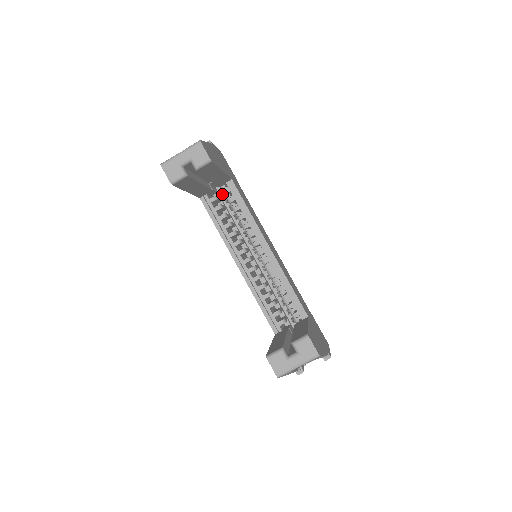
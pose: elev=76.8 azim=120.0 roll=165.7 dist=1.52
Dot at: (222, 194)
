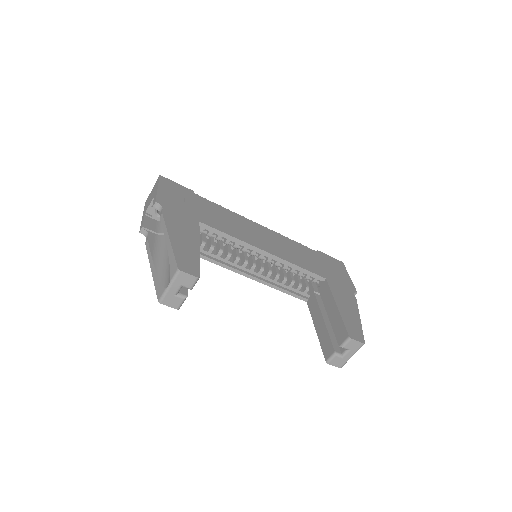
Dot at: occluded
